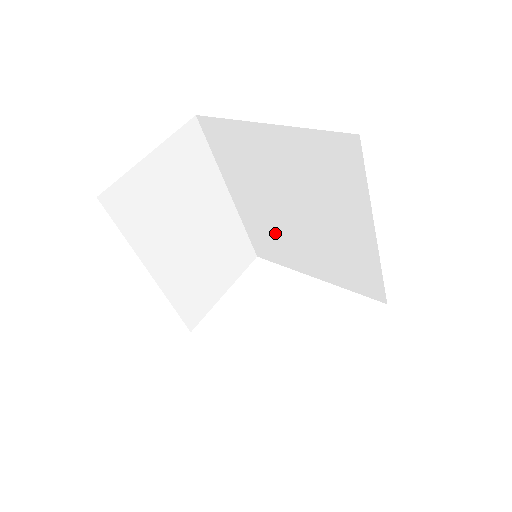
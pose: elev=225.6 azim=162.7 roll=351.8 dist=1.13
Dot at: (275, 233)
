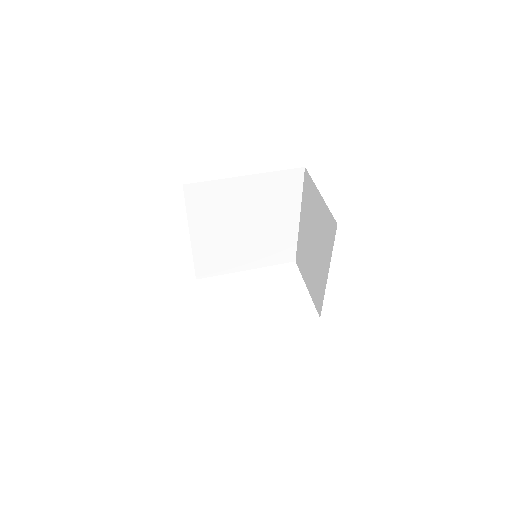
Dot at: (223, 251)
